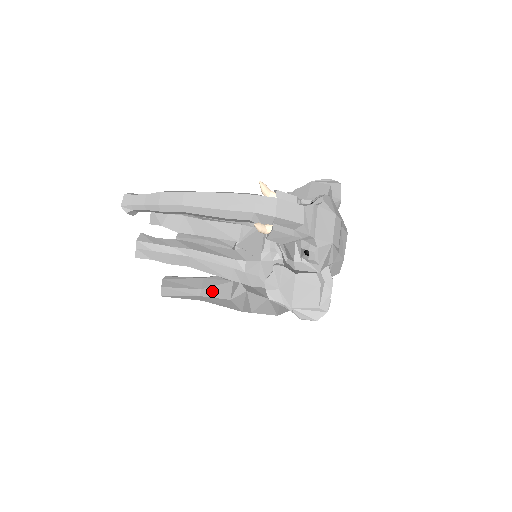
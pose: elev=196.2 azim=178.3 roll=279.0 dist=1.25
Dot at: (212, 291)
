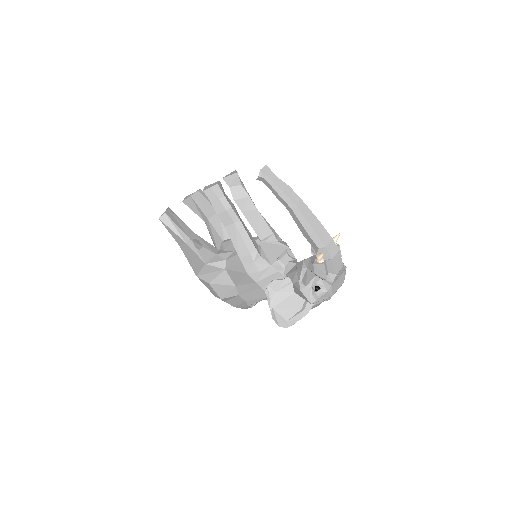
Dot at: (197, 247)
